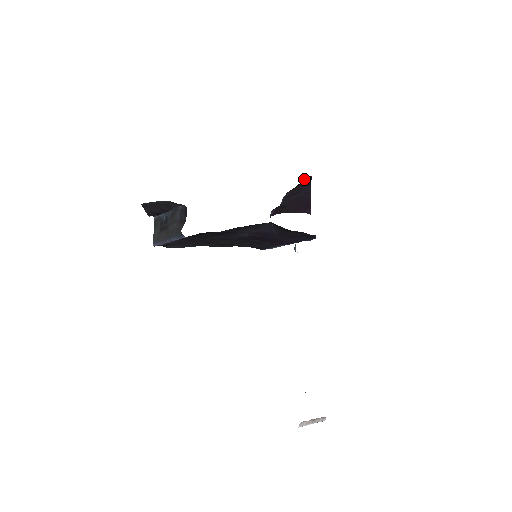
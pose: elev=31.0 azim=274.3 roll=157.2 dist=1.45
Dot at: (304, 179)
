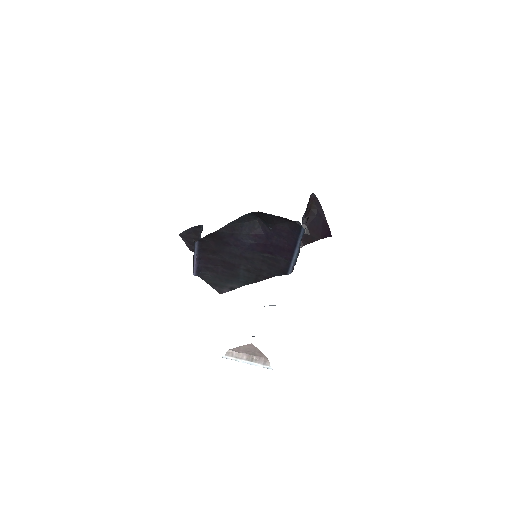
Dot at: (311, 200)
